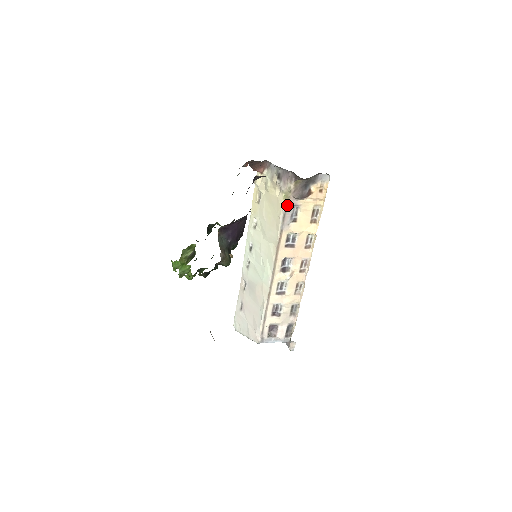
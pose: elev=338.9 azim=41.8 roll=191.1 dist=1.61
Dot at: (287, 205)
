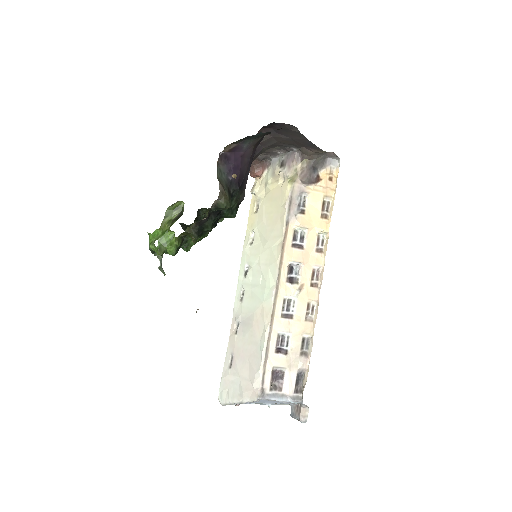
Dot at: (293, 191)
